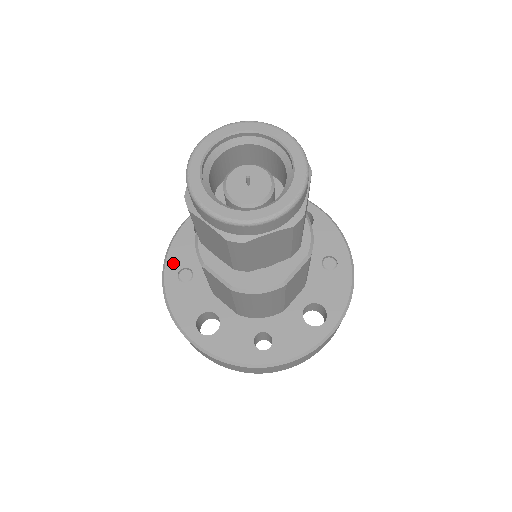
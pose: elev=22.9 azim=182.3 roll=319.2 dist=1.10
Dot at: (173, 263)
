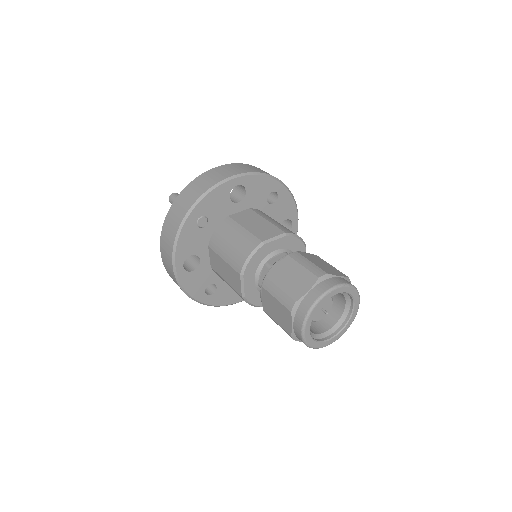
Dot at: (202, 208)
